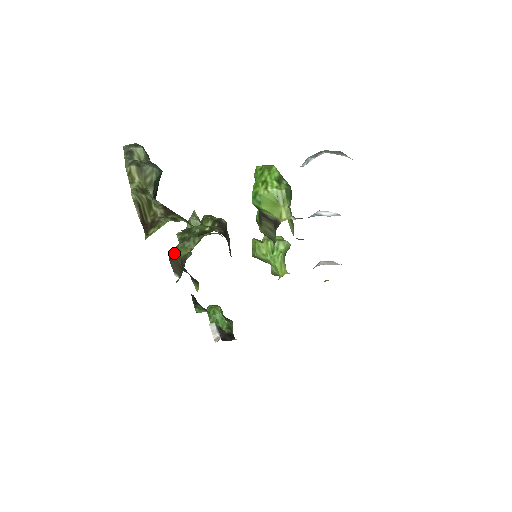
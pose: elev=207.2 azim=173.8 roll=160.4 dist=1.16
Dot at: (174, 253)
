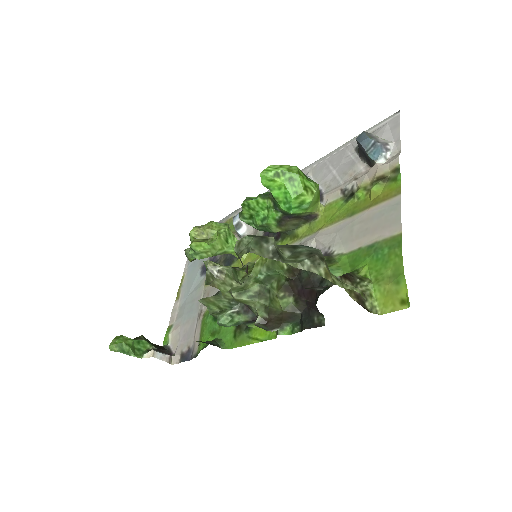
Dot at: (270, 314)
